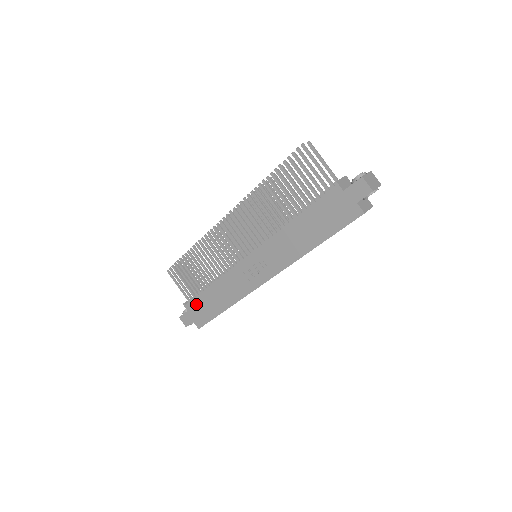
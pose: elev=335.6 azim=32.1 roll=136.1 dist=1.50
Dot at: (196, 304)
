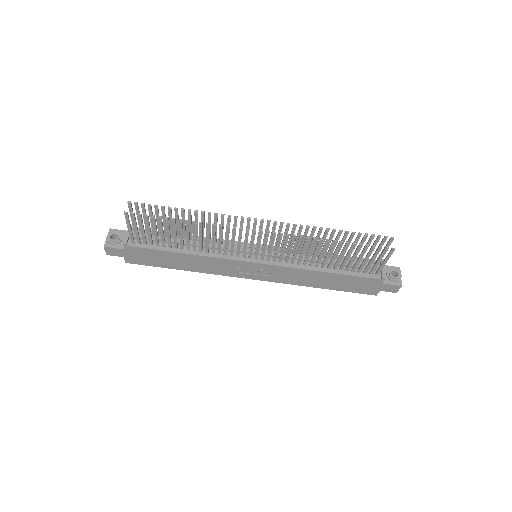
Dot at: (145, 252)
